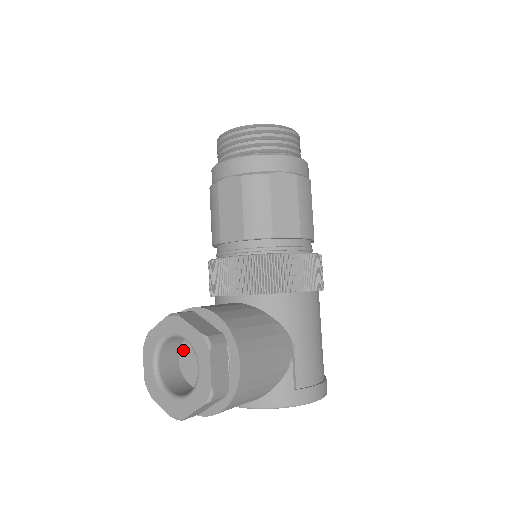
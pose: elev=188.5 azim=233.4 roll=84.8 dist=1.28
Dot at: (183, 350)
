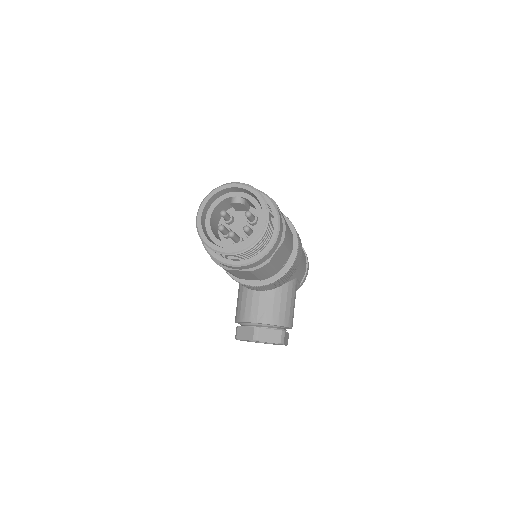
Dot at: occluded
